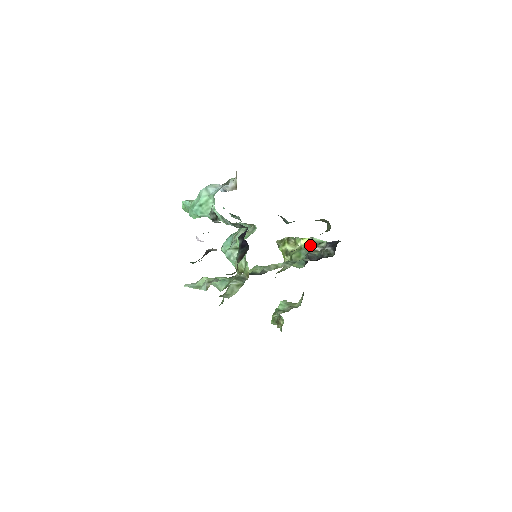
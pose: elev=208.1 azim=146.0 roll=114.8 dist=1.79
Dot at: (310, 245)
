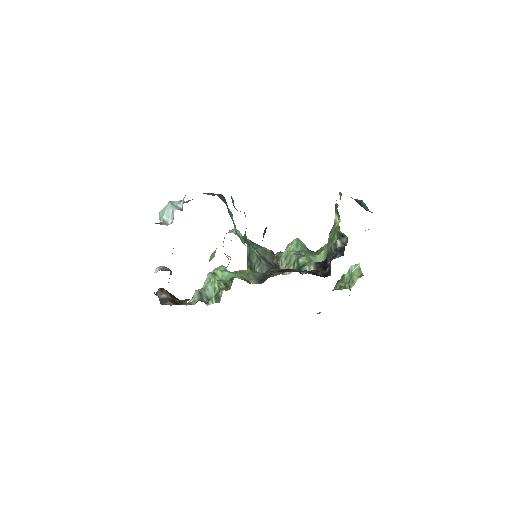
Dot at: occluded
